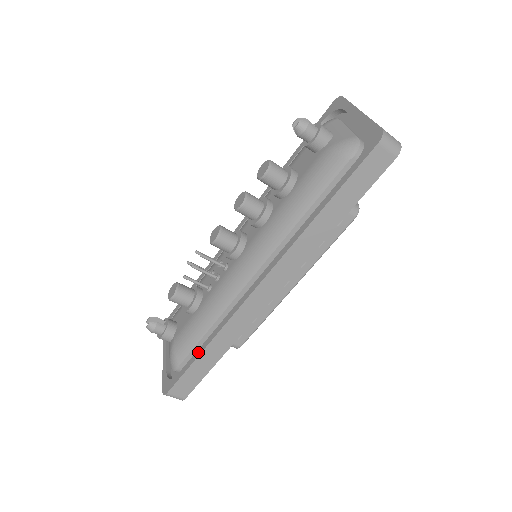
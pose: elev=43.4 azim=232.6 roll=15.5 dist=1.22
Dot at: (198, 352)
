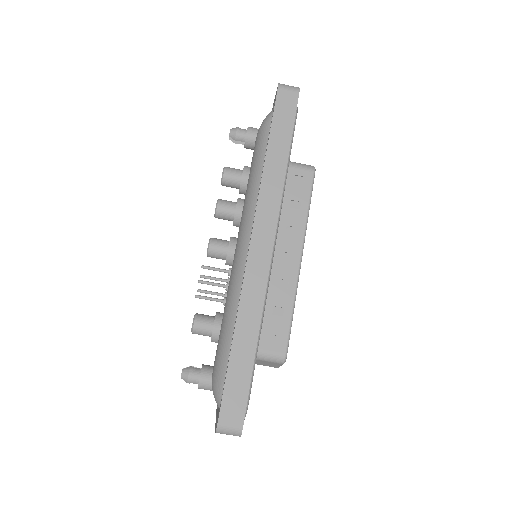
Dot at: (230, 349)
